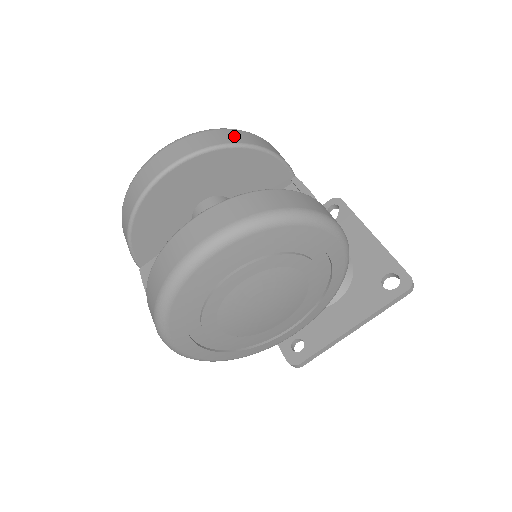
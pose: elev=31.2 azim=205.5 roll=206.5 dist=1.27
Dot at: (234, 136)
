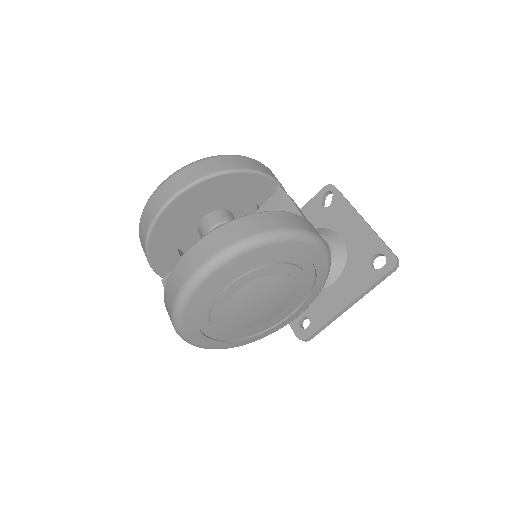
Dot at: (218, 164)
